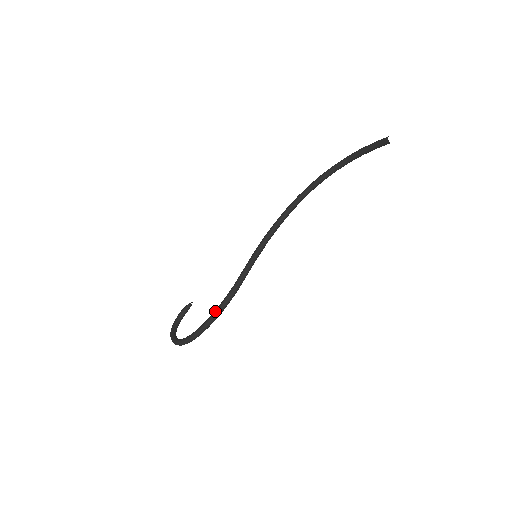
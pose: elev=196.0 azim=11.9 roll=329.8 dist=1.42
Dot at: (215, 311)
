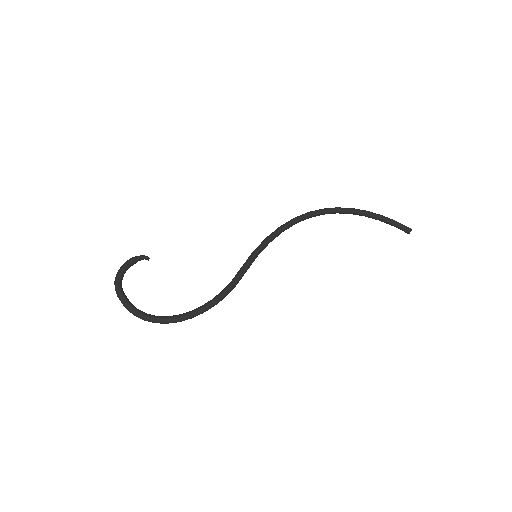
Dot at: (208, 305)
